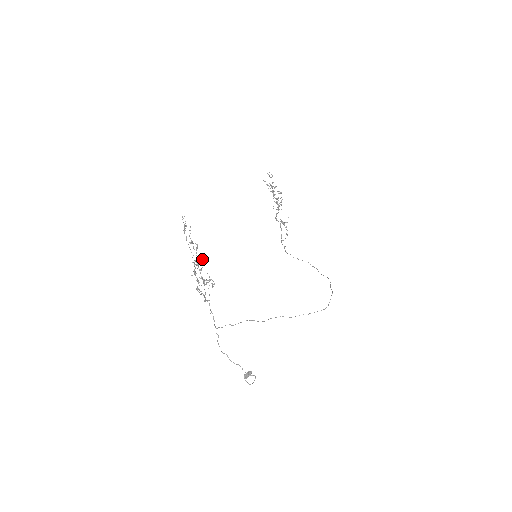
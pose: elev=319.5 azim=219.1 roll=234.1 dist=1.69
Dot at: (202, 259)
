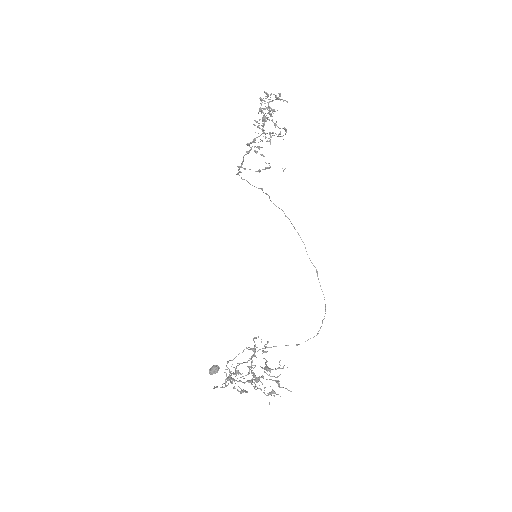
Dot at: occluded
